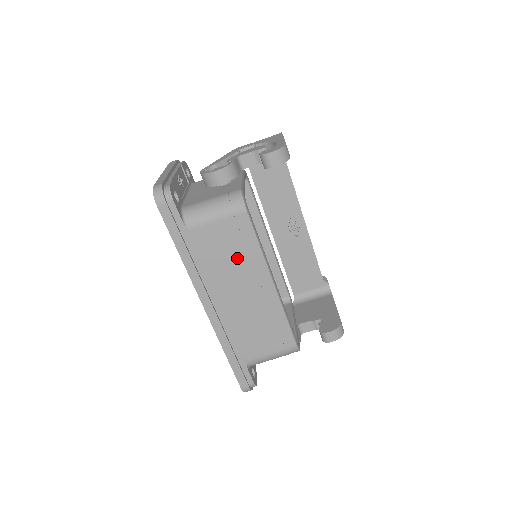
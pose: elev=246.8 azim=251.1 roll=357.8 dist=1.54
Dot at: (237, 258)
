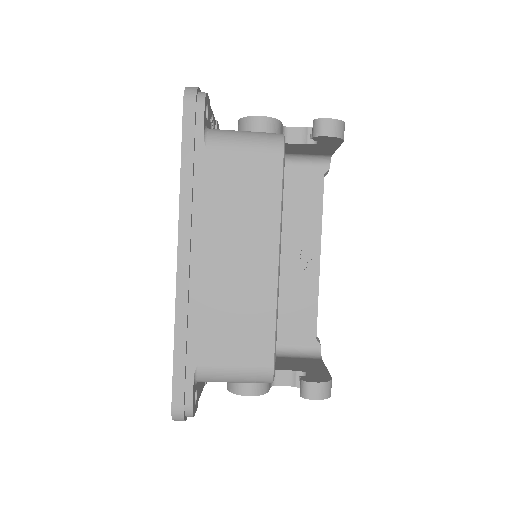
Dot at: (248, 207)
